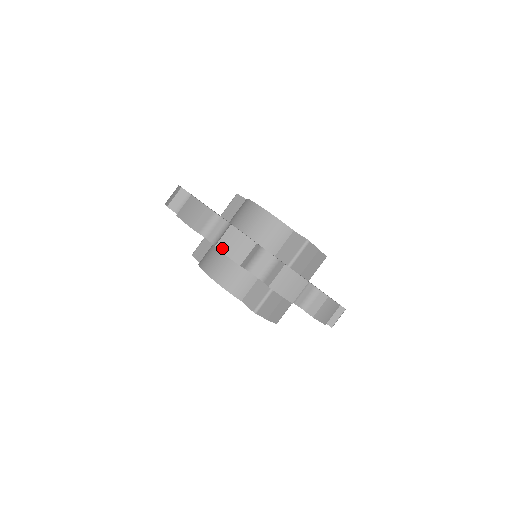
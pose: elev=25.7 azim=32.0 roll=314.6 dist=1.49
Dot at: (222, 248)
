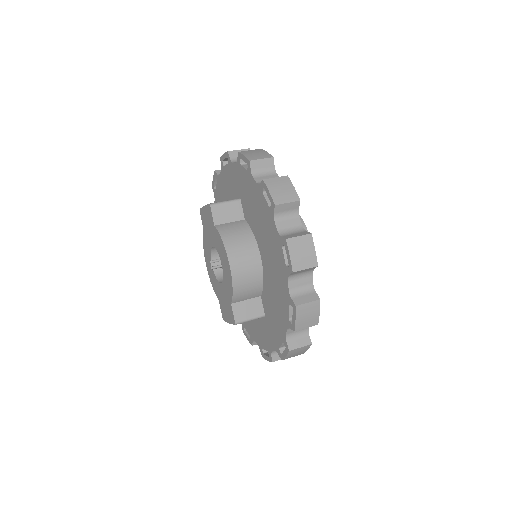
Dot at: (299, 312)
